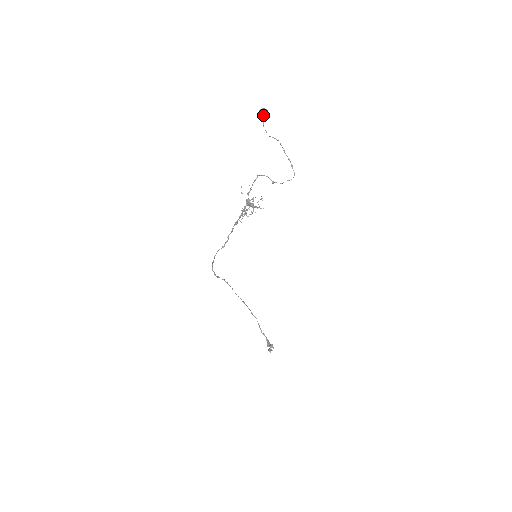
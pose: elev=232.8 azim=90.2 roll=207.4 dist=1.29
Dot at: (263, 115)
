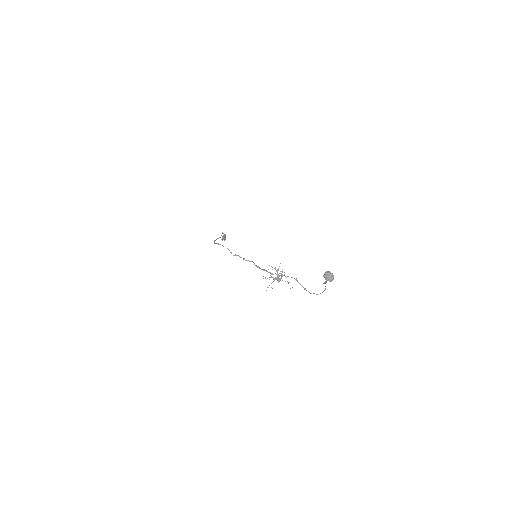
Dot at: (329, 280)
